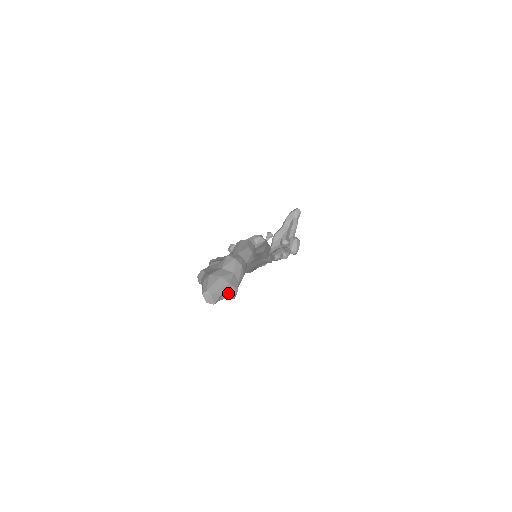
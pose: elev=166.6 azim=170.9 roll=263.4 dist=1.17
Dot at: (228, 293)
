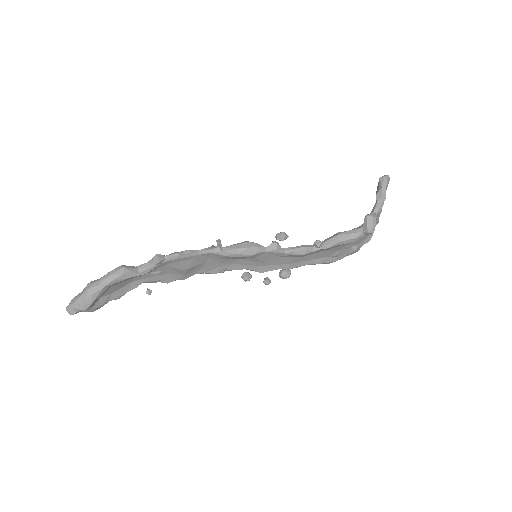
Dot at: (76, 308)
